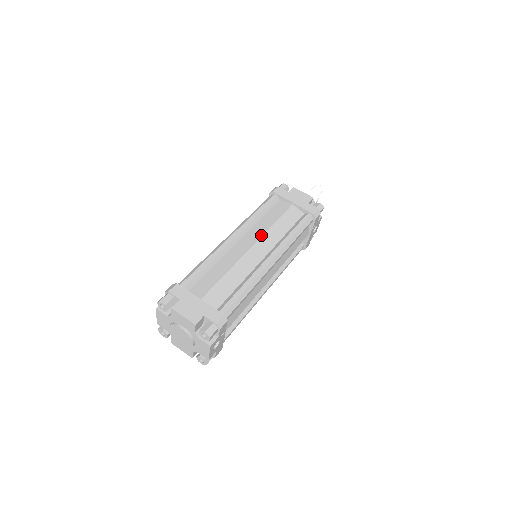
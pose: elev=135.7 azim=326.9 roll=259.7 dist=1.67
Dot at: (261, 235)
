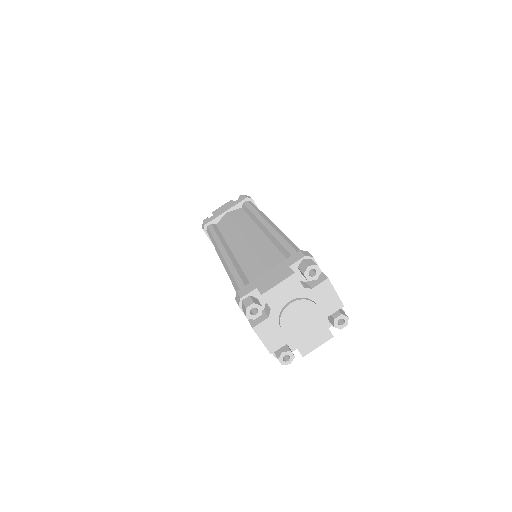
Dot at: occluded
